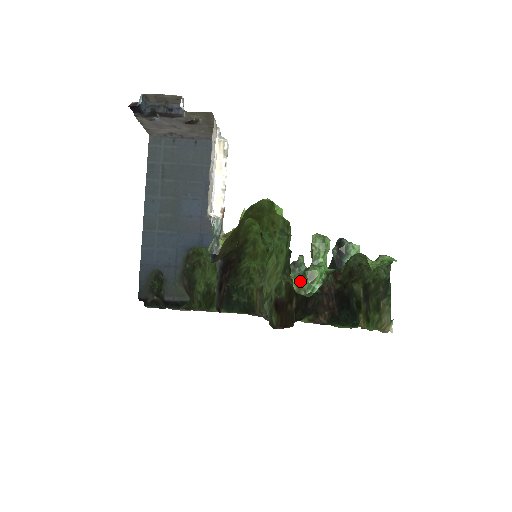
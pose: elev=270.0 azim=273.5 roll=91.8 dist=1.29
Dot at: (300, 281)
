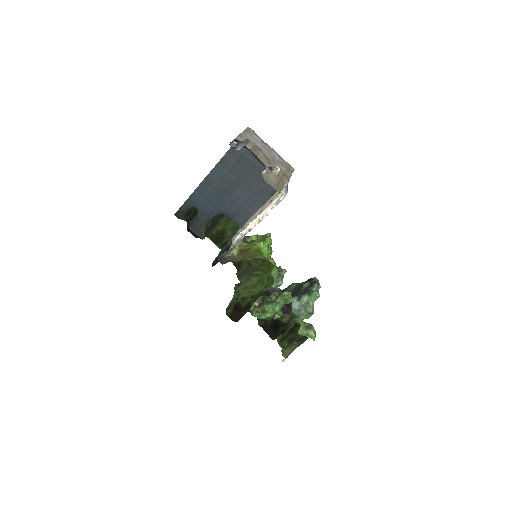
Dot at: occluded
